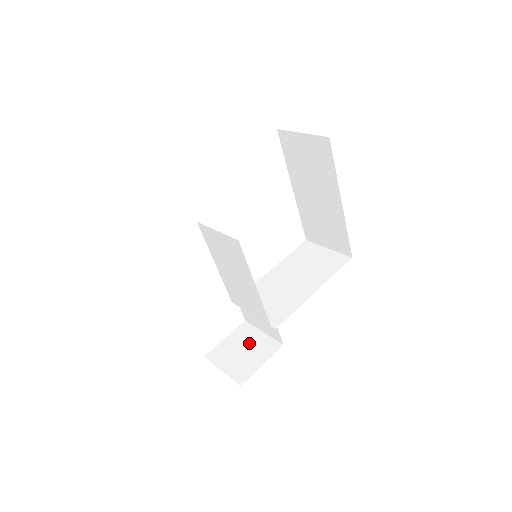
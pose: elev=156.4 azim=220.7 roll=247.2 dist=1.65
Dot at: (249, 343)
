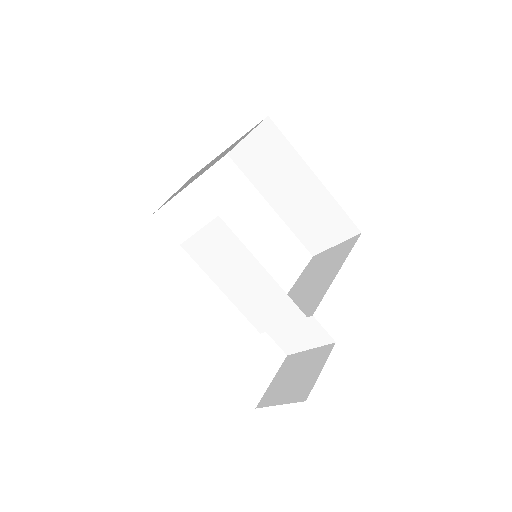
Dot at: (299, 366)
